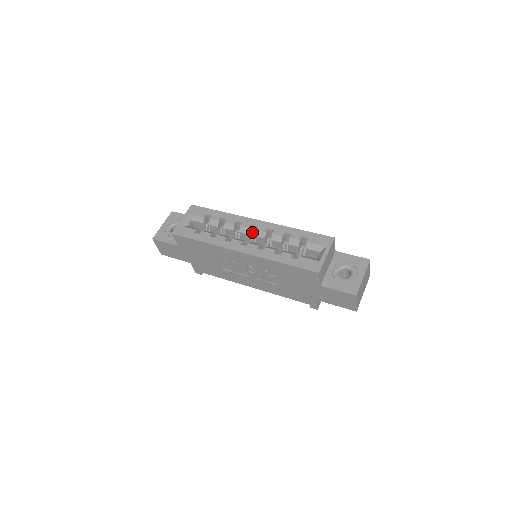
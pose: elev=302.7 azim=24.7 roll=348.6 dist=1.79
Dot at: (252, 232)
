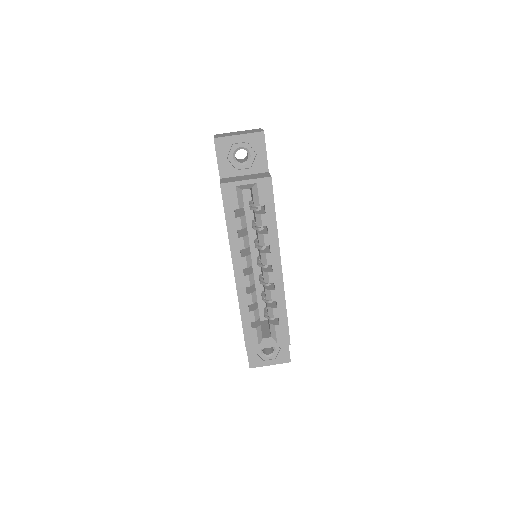
Dot at: occluded
